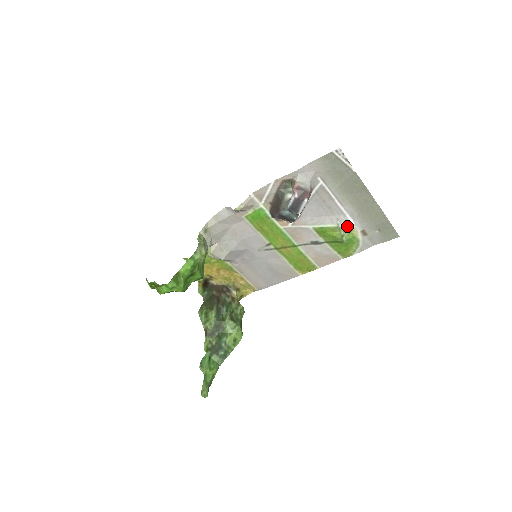
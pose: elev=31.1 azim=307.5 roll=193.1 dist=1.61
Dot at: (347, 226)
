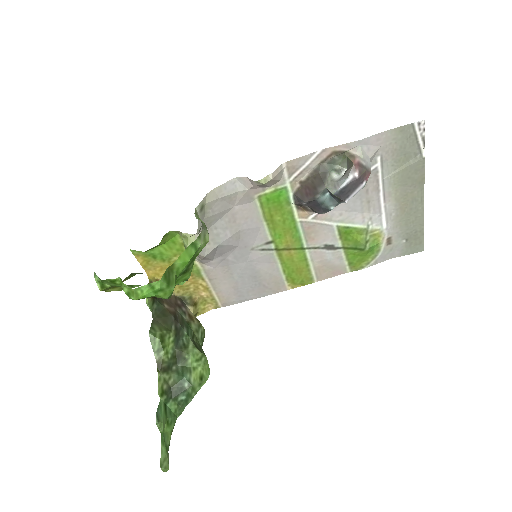
Dot at: (377, 229)
